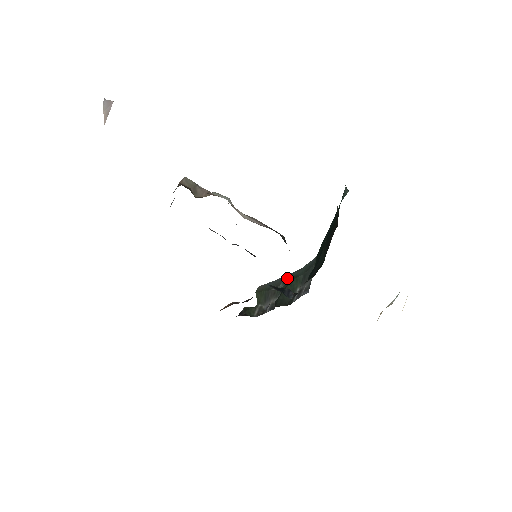
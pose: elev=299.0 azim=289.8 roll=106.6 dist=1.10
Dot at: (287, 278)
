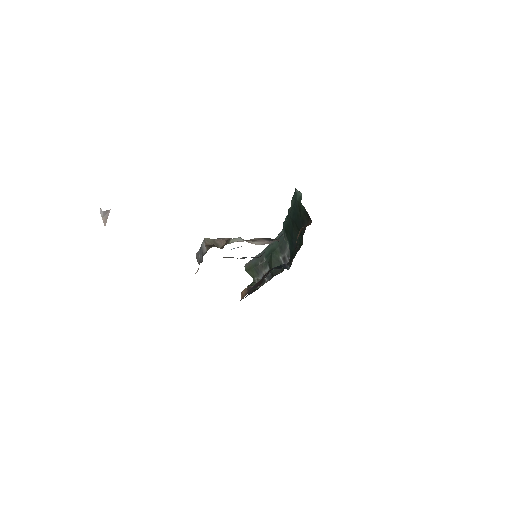
Dot at: (266, 253)
